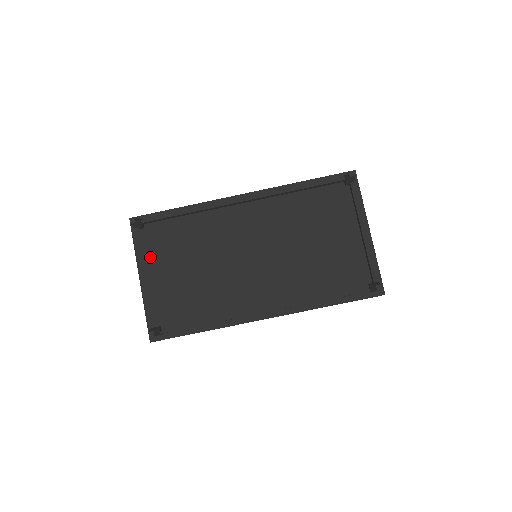
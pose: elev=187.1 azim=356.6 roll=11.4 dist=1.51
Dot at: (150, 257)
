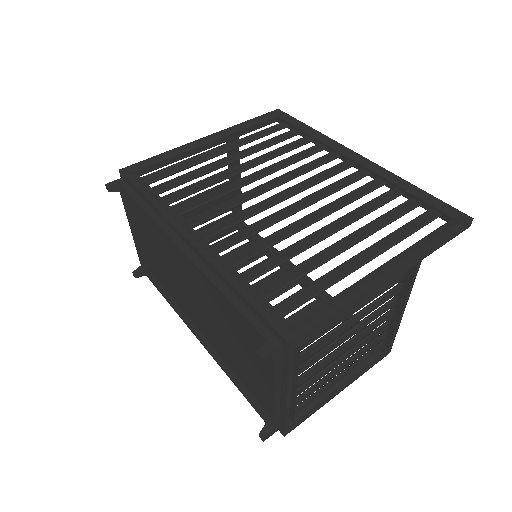
Dot at: (136, 216)
